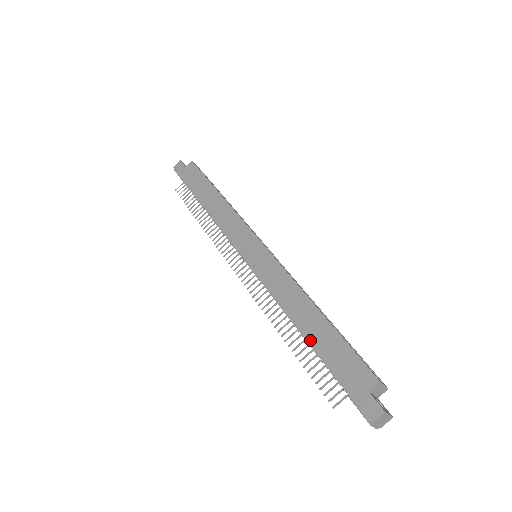
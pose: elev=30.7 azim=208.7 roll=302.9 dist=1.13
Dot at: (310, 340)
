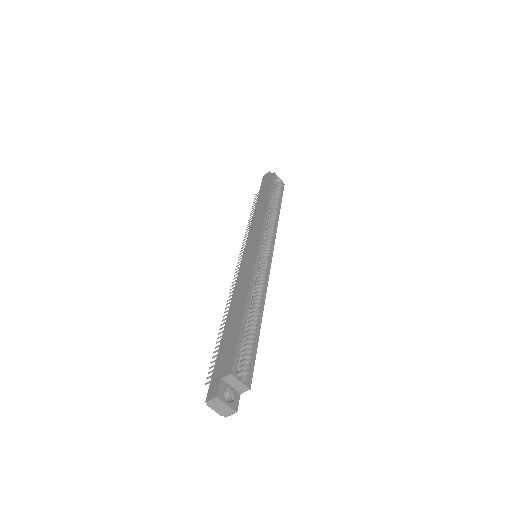
Dot at: (225, 327)
